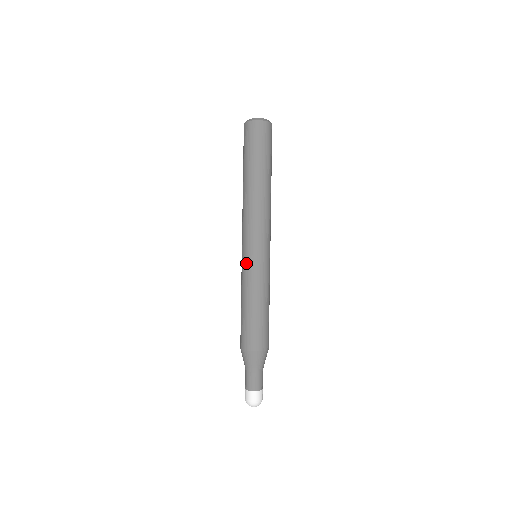
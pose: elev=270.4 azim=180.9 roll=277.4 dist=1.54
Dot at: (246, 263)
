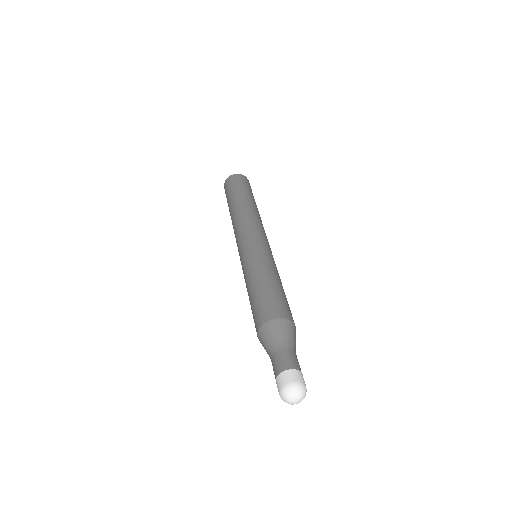
Dot at: (246, 252)
